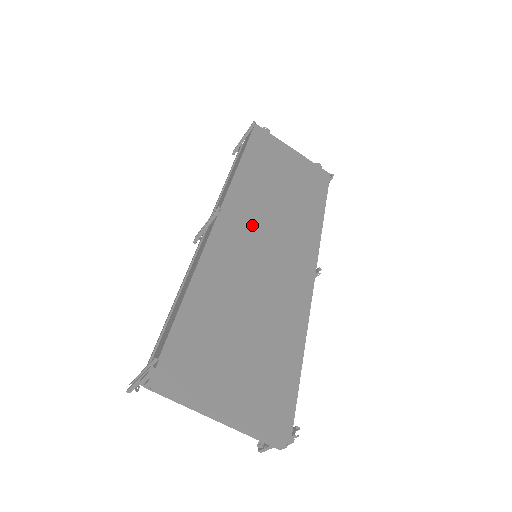
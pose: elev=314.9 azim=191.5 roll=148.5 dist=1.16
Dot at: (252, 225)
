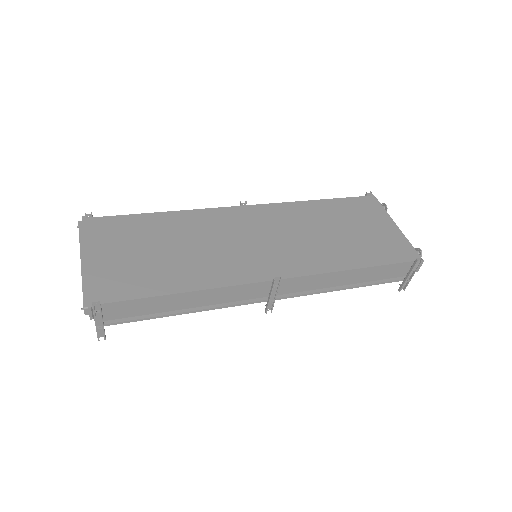
Dot at: (261, 225)
